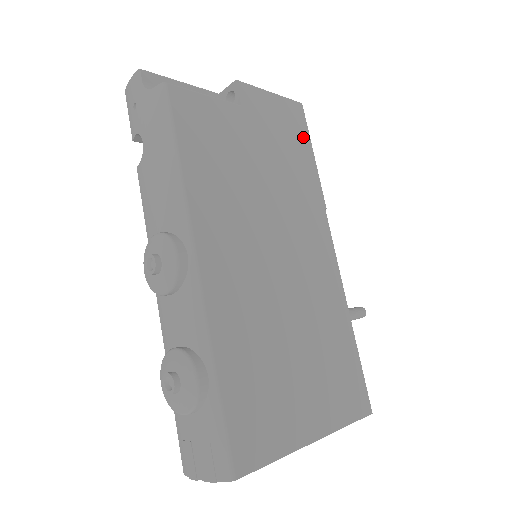
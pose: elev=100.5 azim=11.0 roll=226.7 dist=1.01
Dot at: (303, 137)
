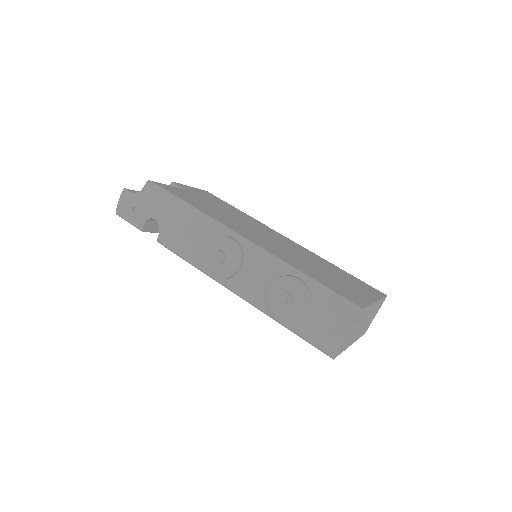
Dot at: (223, 202)
